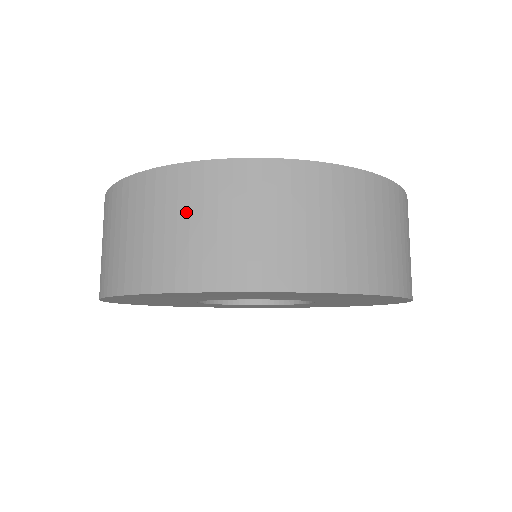
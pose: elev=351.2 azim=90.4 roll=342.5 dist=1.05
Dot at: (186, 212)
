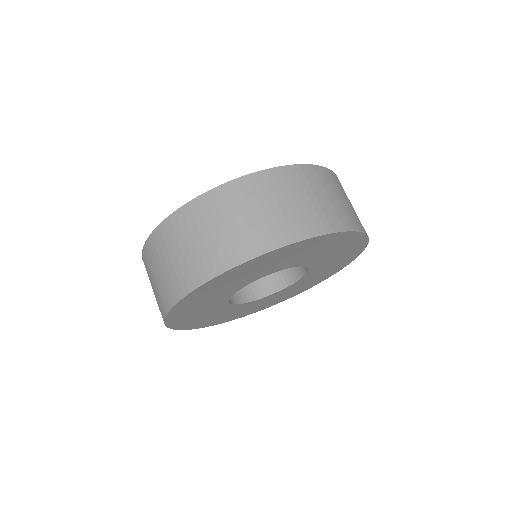
Dot at: (304, 191)
